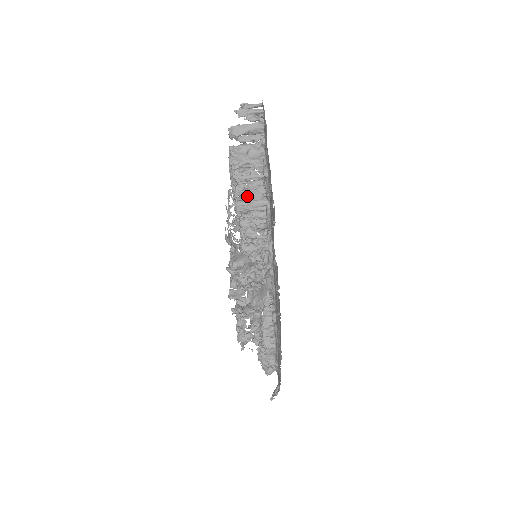
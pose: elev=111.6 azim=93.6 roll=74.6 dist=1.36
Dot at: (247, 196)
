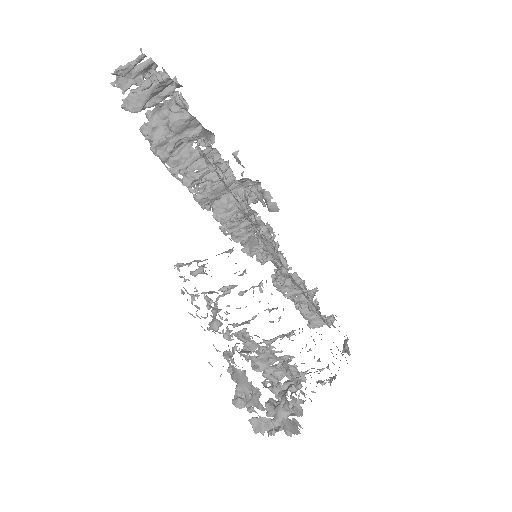
Dot at: (205, 264)
